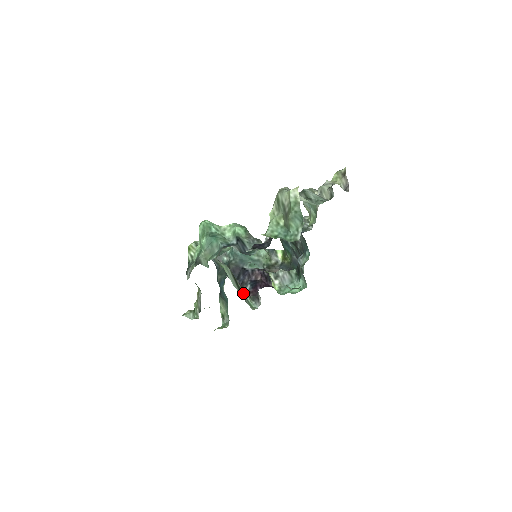
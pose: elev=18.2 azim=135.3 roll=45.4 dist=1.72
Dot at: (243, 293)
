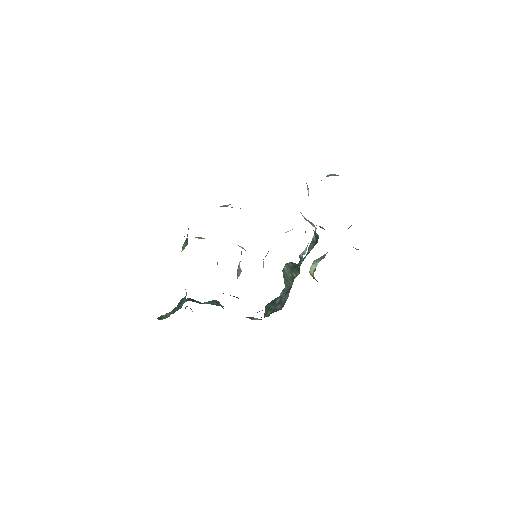
Dot at: occluded
